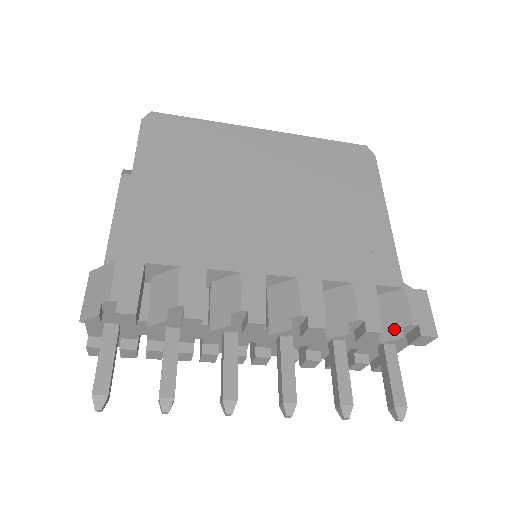
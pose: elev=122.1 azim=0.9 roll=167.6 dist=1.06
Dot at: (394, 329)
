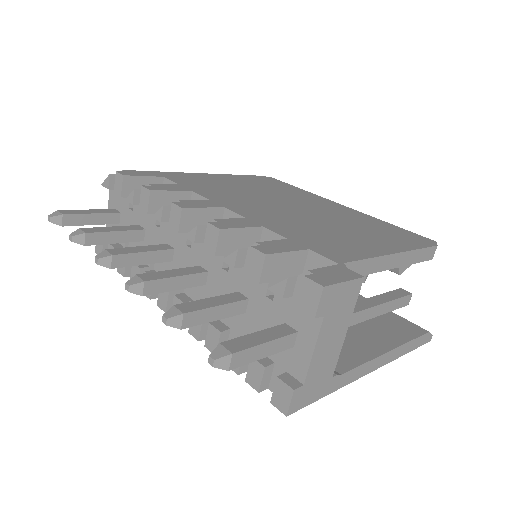
Dot at: occluded
